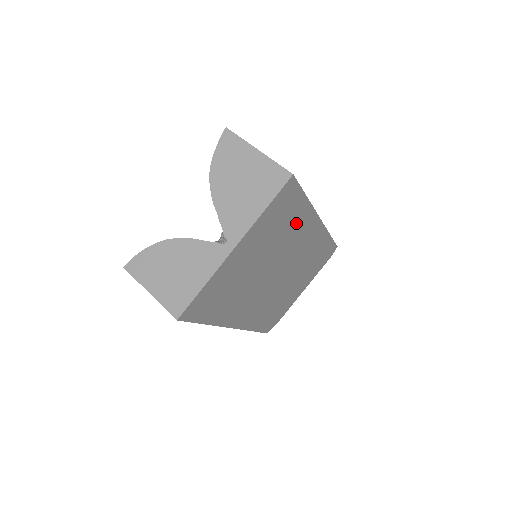
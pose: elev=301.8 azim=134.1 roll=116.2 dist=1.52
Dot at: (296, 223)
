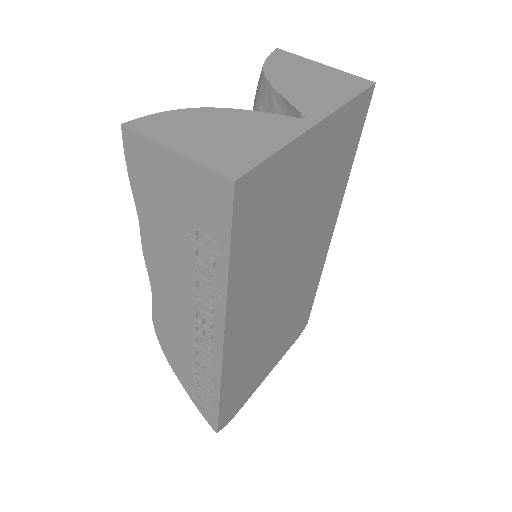
Dot at: (333, 194)
